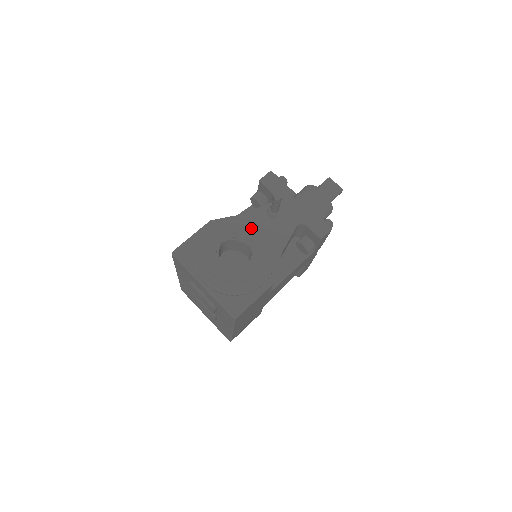
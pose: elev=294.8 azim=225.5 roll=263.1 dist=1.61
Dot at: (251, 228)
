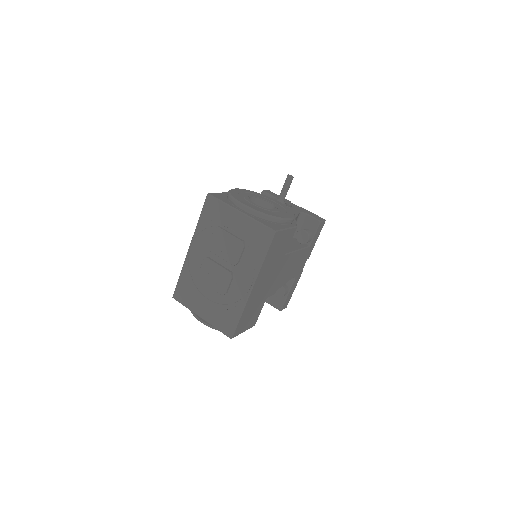
Dot at: (269, 198)
